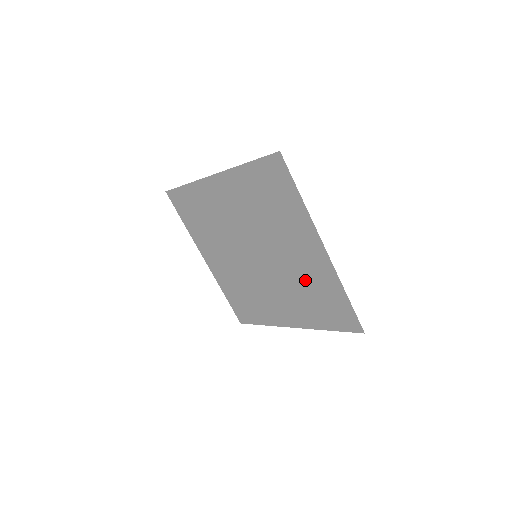
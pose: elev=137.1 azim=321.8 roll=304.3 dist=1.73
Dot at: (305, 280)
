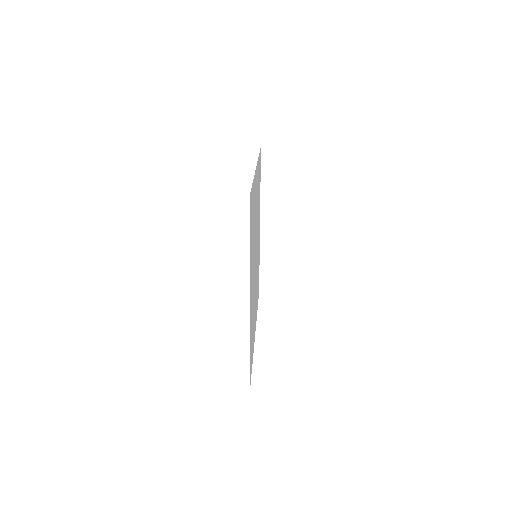
Dot at: occluded
